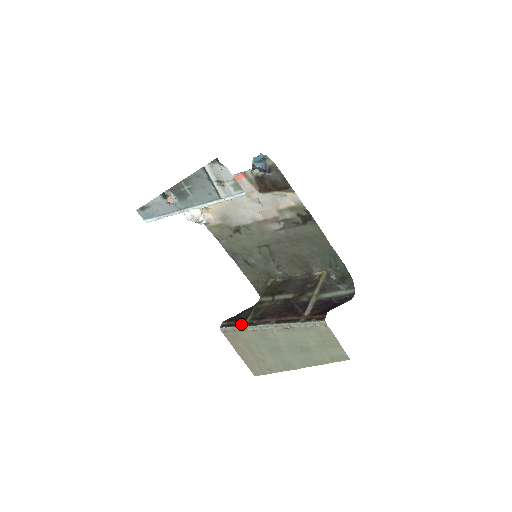
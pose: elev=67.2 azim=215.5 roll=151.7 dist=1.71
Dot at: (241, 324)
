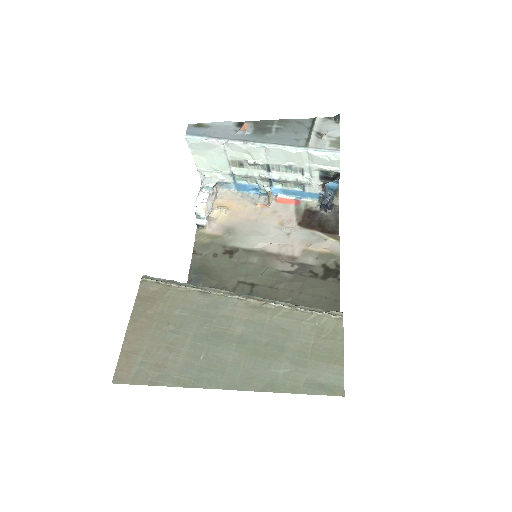
Dot at: occluded
